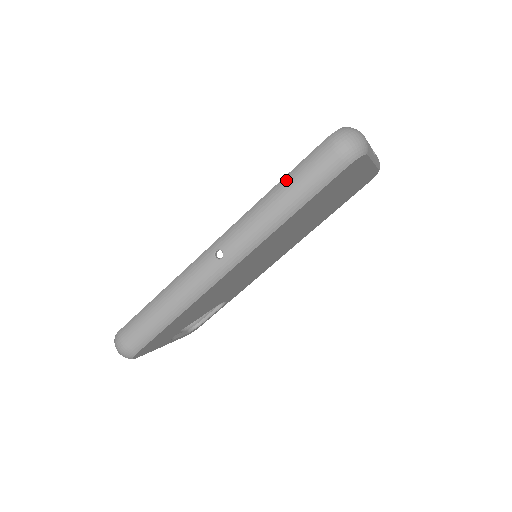
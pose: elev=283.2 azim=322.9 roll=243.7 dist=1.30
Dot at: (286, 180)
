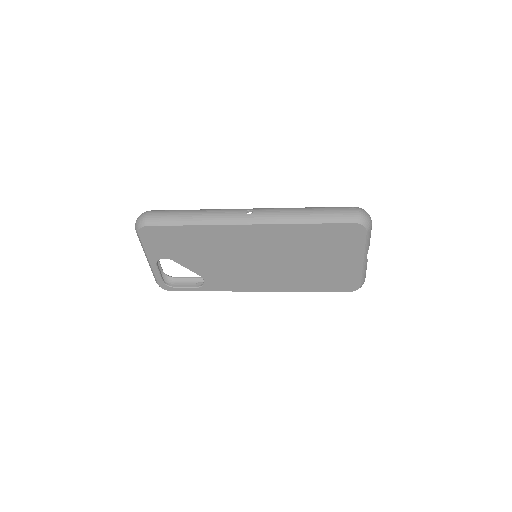
Dot at: (317, 207)
